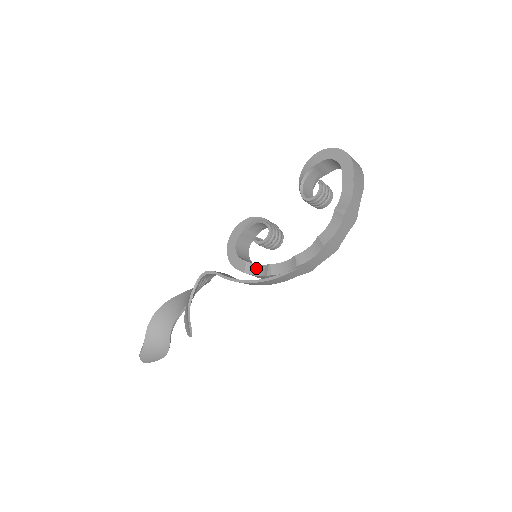
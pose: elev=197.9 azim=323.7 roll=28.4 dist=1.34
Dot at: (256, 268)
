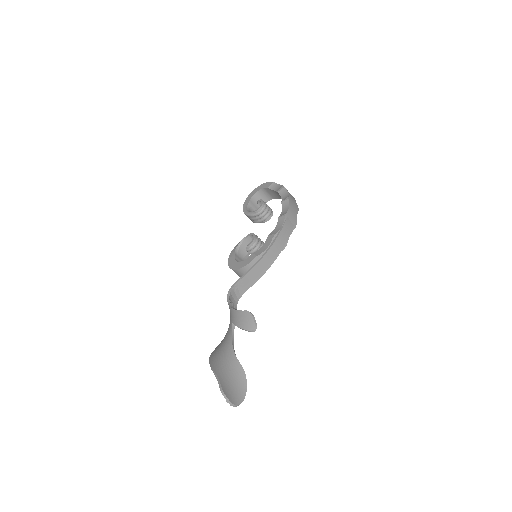
Dot at: (262, 248)
